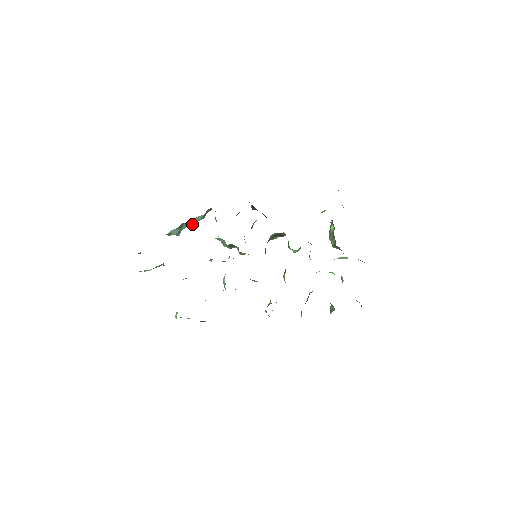
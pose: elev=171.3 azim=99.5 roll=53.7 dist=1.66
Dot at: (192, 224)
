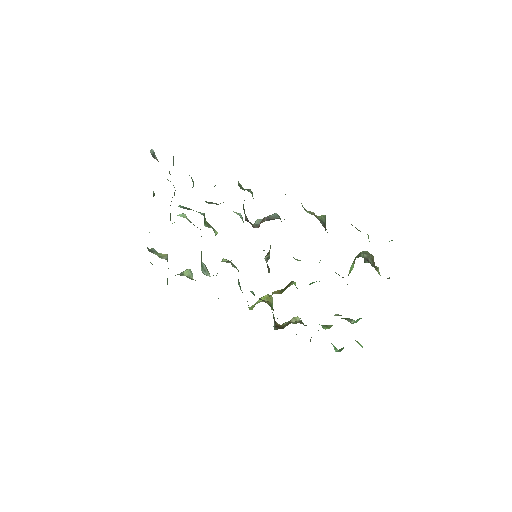
Dot at: occluded
